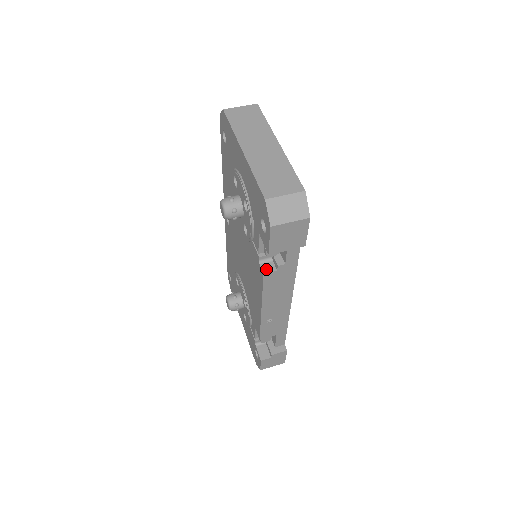
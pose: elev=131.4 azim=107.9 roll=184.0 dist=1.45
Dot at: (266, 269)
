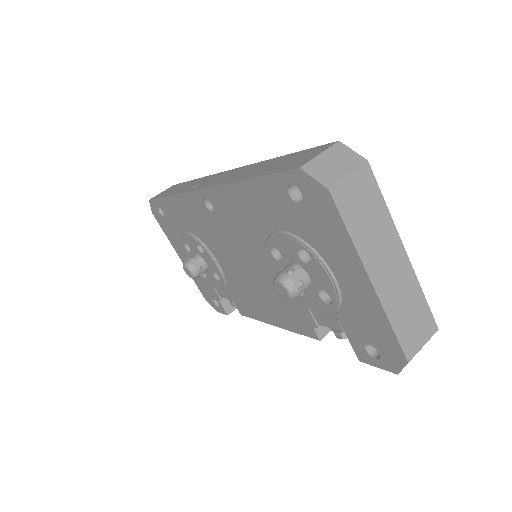
Dot at: (321, 333)
